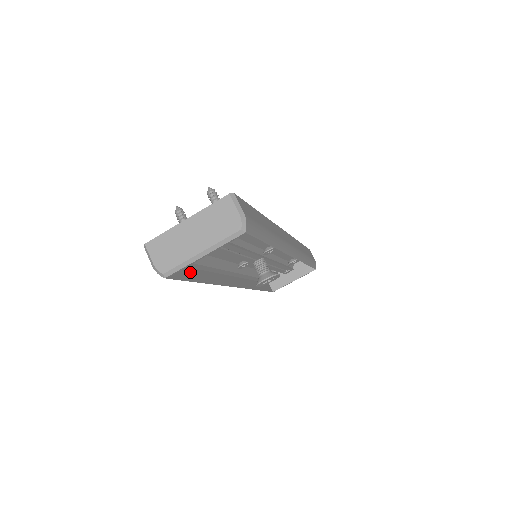
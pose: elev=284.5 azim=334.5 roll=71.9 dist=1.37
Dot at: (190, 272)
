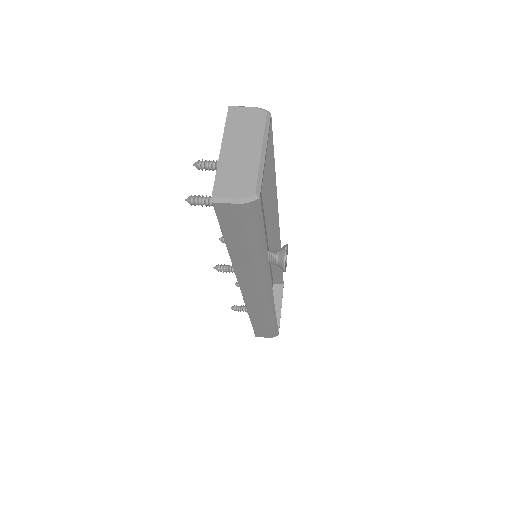
Dot at: occluded
